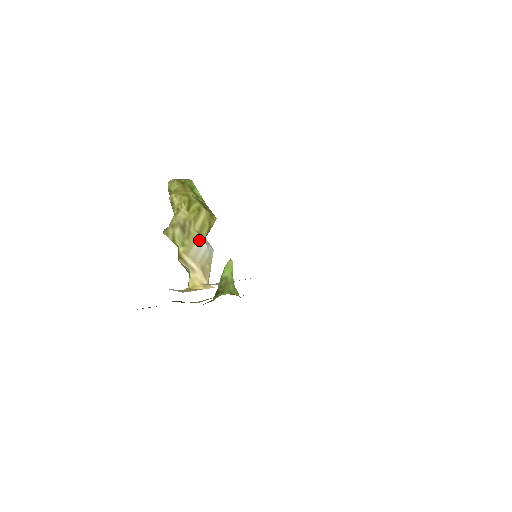
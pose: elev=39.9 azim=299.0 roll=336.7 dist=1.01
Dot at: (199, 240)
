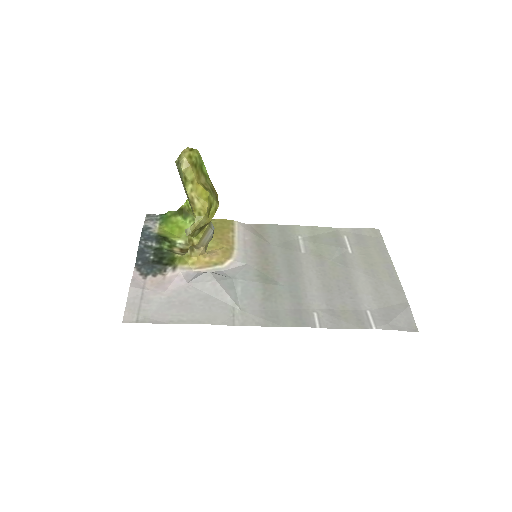
Dot at: (209, 230)
